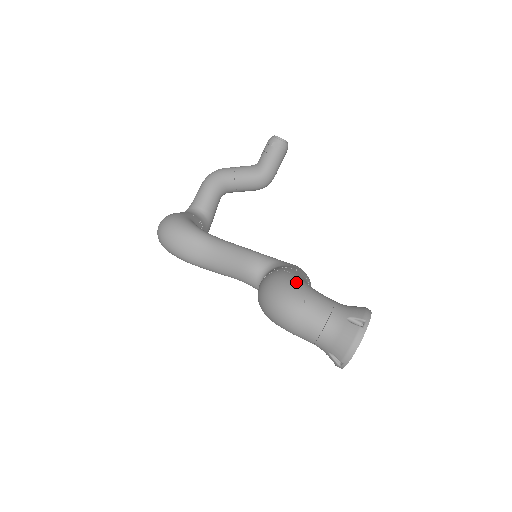
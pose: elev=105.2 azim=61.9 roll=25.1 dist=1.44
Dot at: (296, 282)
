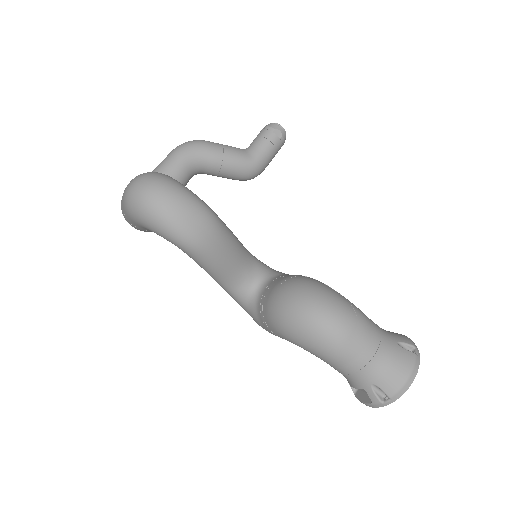
Dot at: (336, 291)
